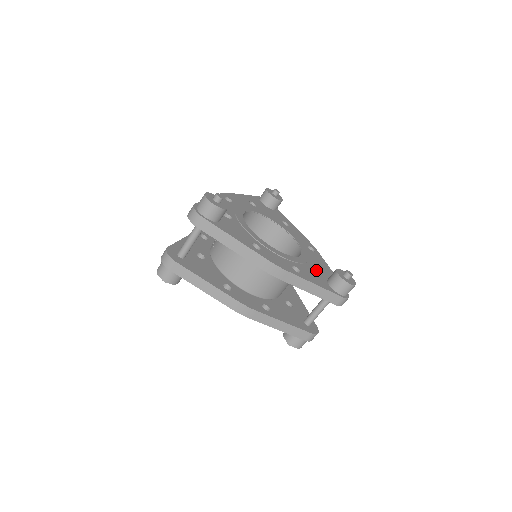
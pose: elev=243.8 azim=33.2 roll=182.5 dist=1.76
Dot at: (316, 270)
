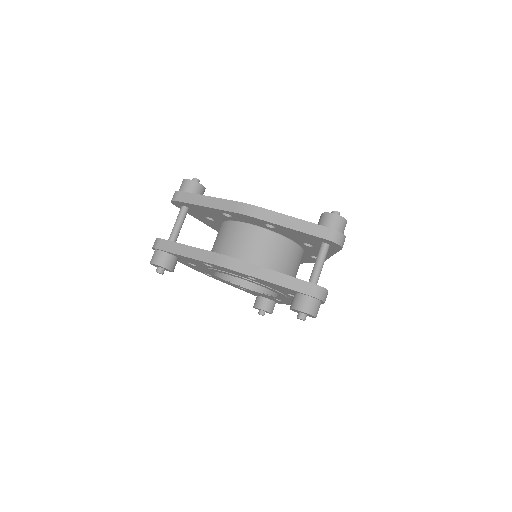
Dot at: occluded
